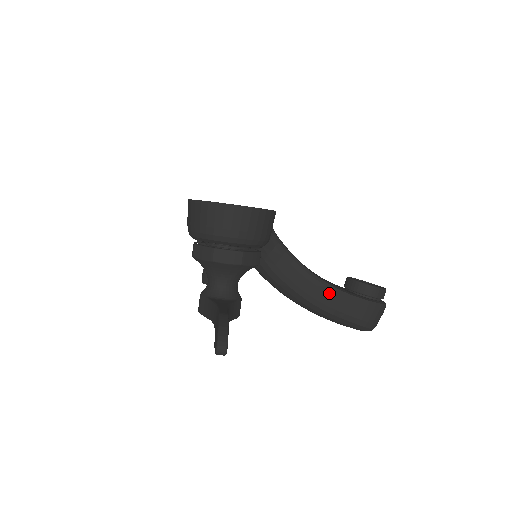
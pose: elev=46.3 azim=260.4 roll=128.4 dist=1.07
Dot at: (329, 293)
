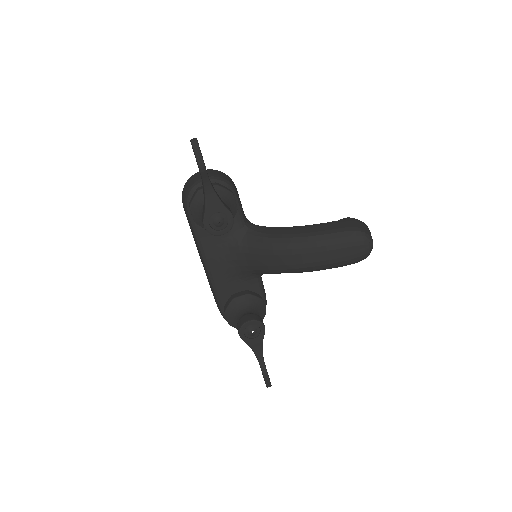
Dot at: (311, 227)
